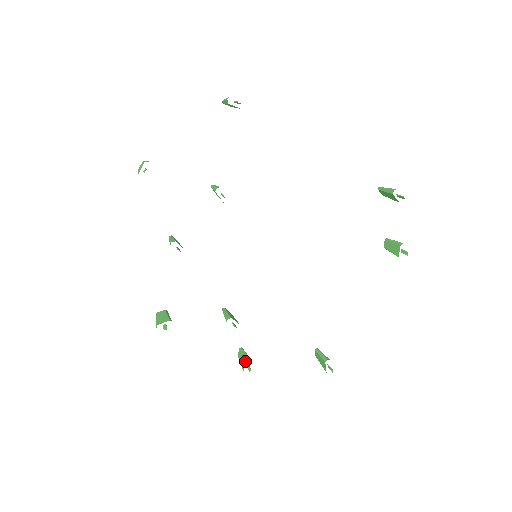
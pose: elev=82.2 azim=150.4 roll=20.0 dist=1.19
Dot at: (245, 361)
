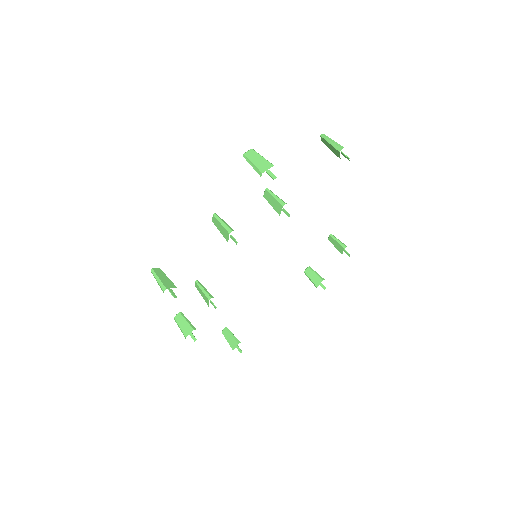
Dot at: (191, 329)
